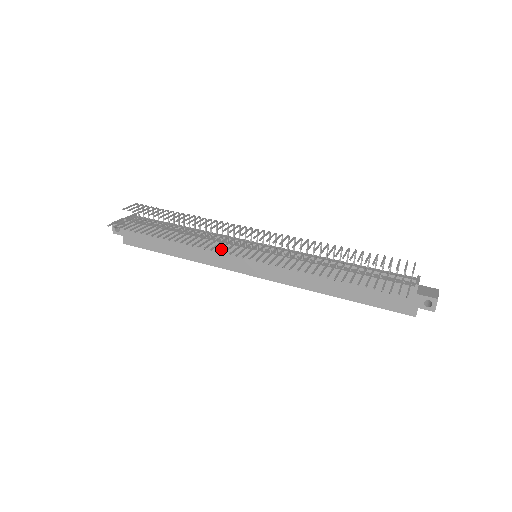
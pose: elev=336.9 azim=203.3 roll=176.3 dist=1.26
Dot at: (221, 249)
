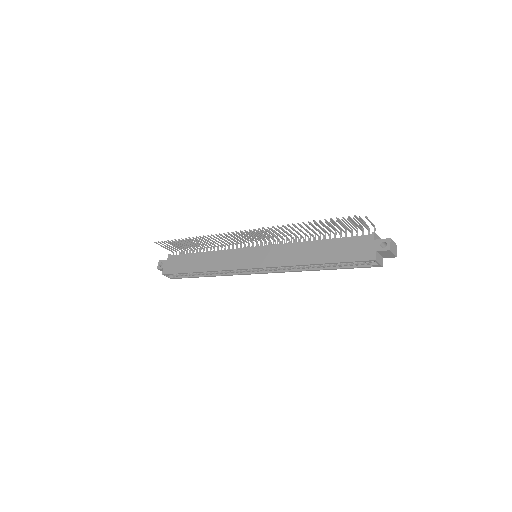
Dot at: (231, 254)
